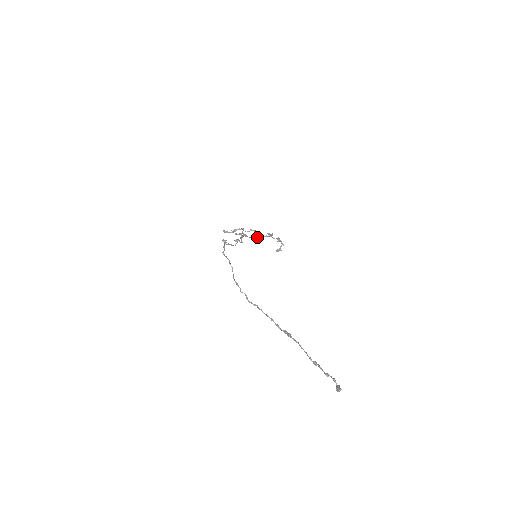
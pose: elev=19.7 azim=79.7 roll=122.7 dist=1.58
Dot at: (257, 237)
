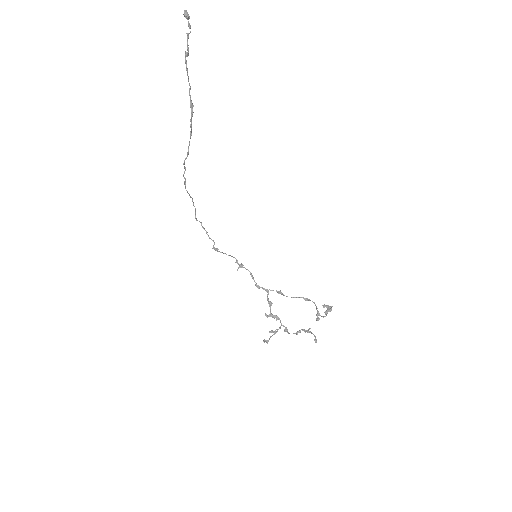
Dot at: occluded
